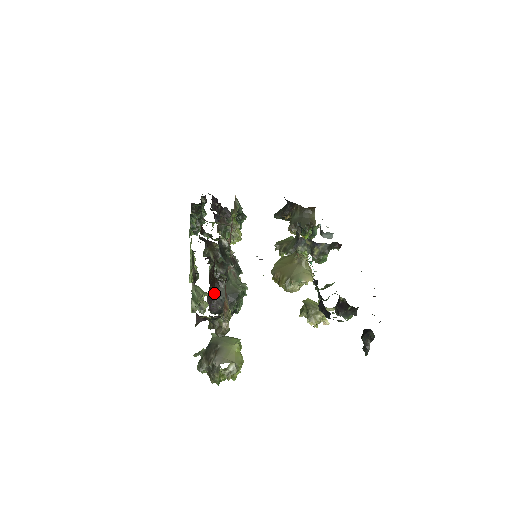
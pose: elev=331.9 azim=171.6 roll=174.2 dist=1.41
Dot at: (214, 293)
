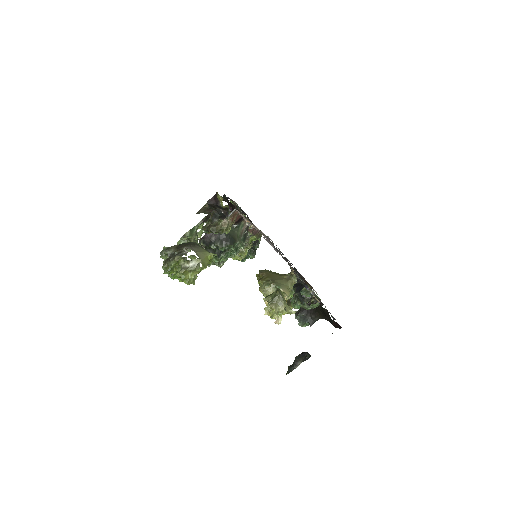
Dot at: occluded
